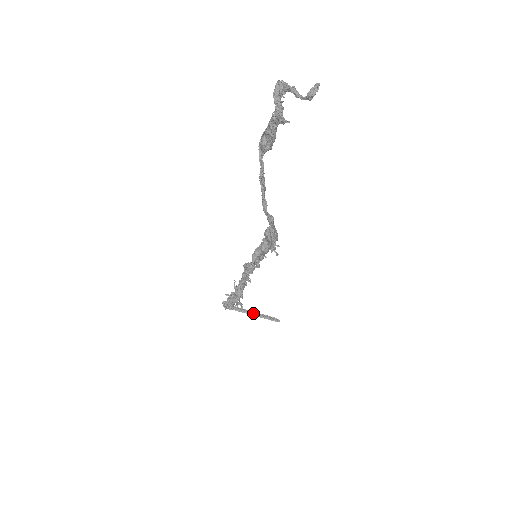
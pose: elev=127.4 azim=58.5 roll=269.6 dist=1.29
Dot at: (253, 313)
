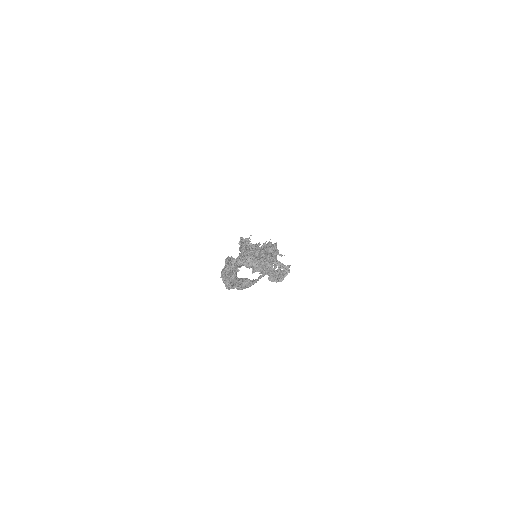
Dot at: occluded
